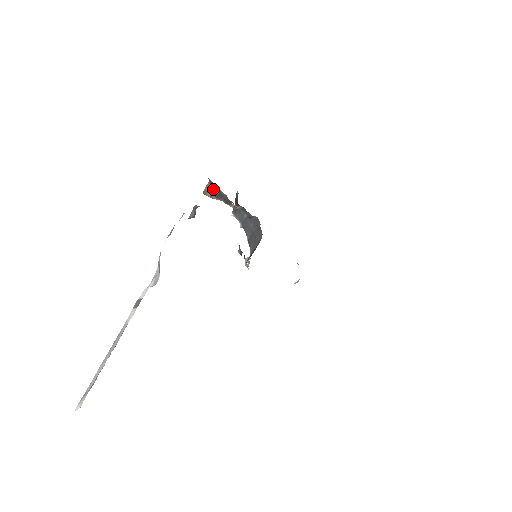
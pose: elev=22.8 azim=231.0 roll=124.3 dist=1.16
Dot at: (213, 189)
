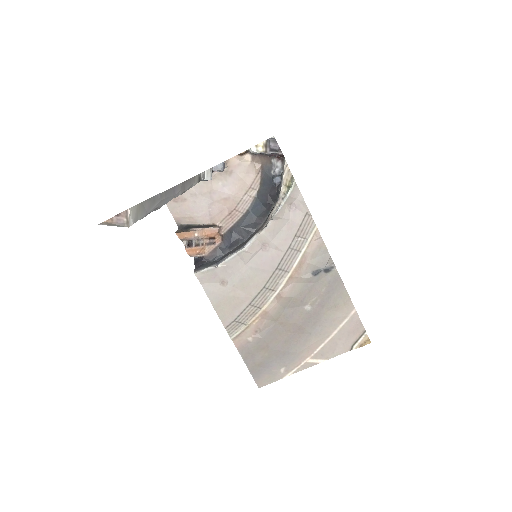
Dot at: (188, 227)
